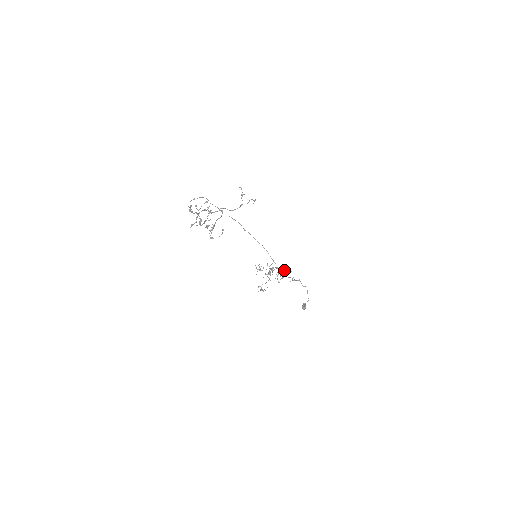
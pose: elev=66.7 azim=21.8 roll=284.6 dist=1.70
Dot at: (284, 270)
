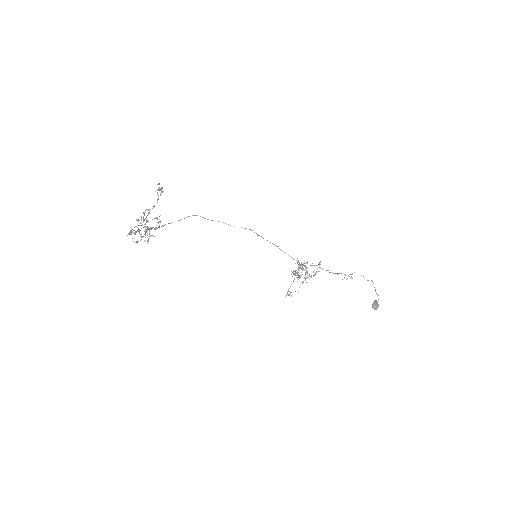
Dot at: (304, 263)
